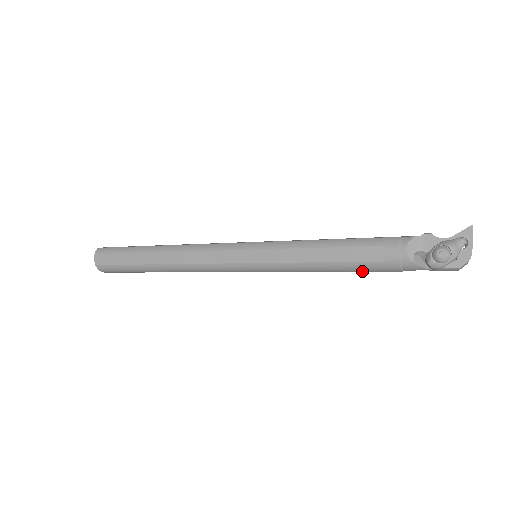
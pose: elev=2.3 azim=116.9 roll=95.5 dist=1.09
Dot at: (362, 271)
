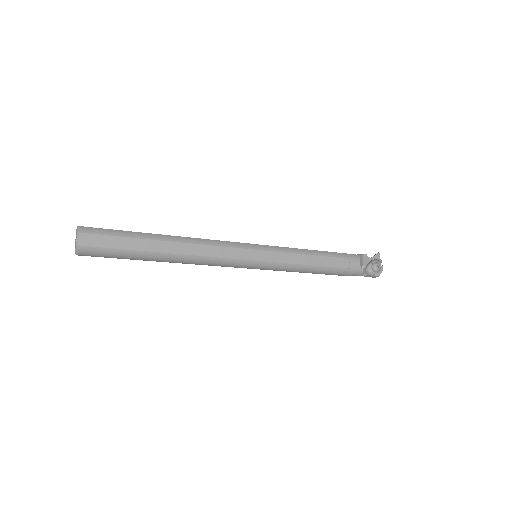
Dot at: (330, 274)
